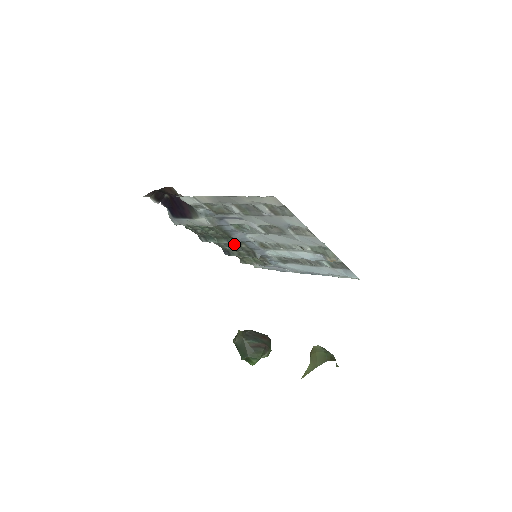
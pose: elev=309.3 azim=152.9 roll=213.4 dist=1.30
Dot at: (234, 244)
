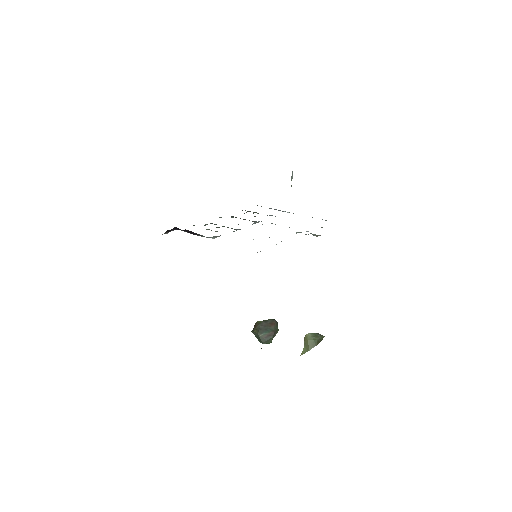
Dot at: occluded
